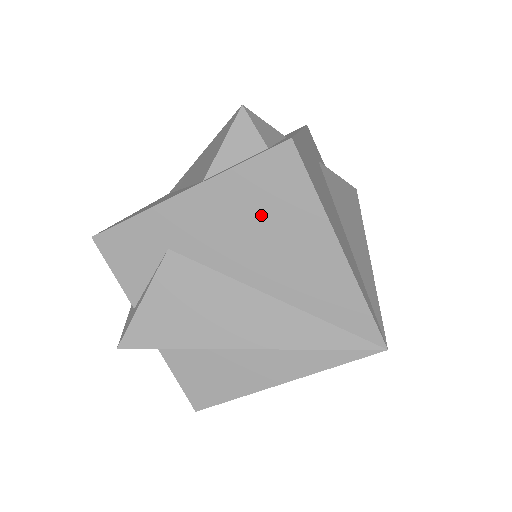
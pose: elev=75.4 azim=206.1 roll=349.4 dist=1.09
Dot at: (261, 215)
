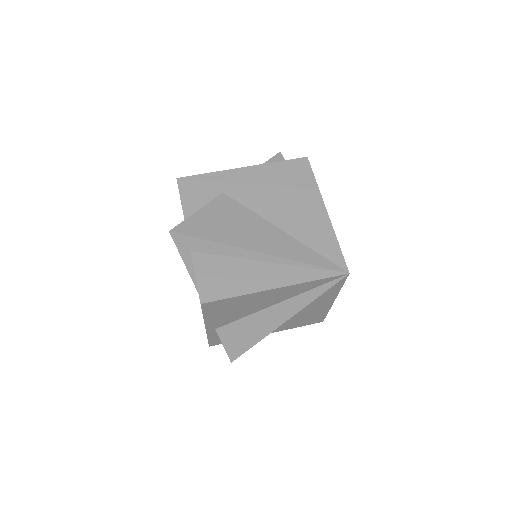
Dot at: (284, 186)
